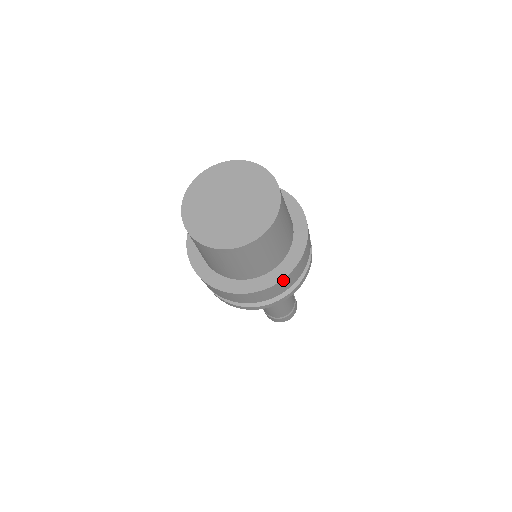
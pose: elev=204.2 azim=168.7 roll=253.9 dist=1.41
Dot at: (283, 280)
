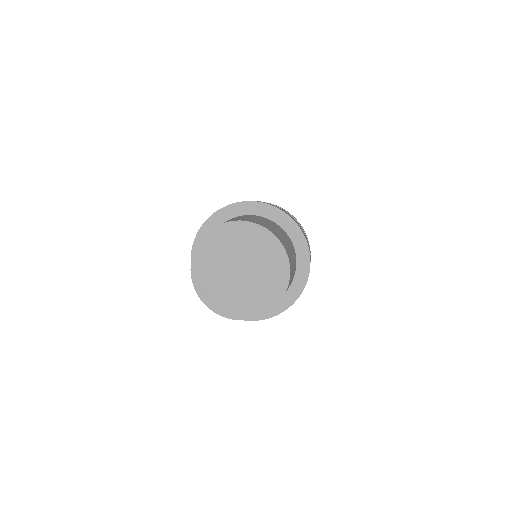
Dot at: occluded
